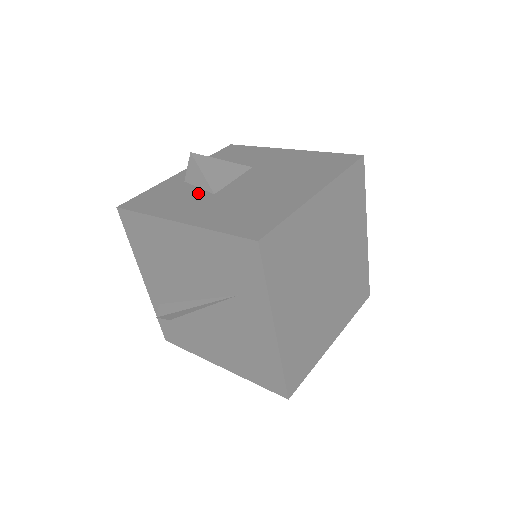
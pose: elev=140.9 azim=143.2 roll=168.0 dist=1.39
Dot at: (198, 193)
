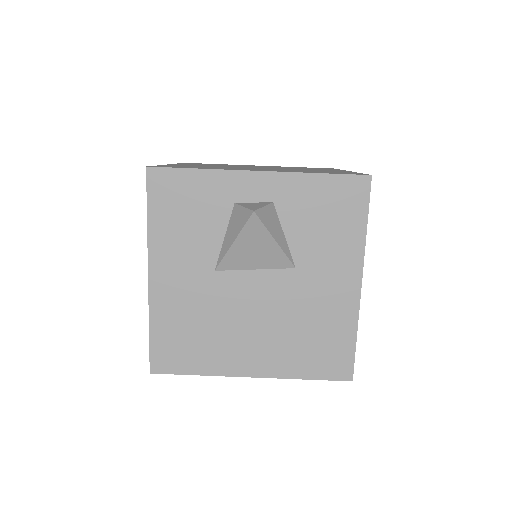
Dot at: (211, 249)
